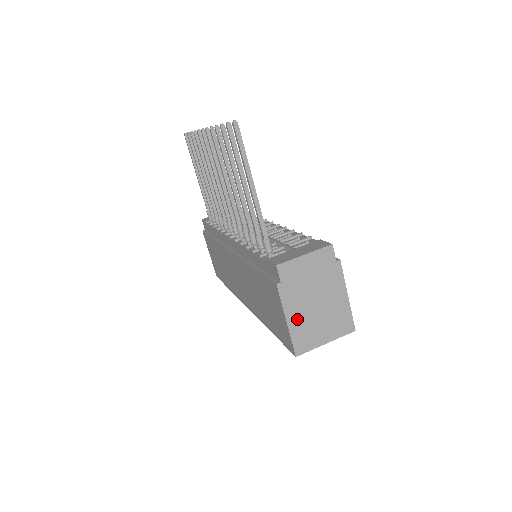
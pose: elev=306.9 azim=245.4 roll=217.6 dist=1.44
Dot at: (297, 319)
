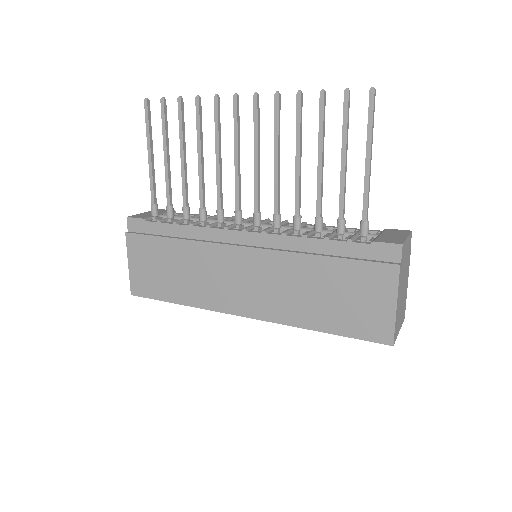
Dot at: (398, 304)
